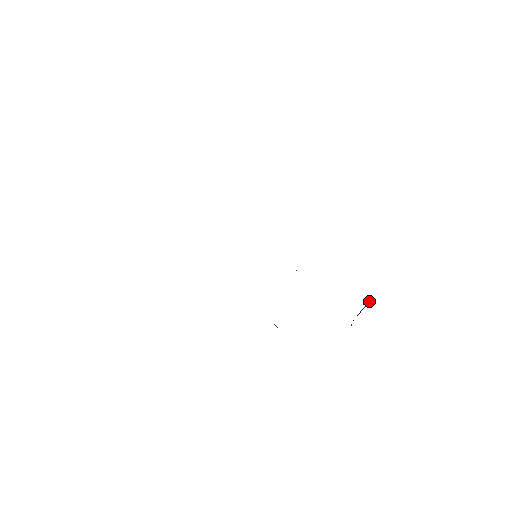
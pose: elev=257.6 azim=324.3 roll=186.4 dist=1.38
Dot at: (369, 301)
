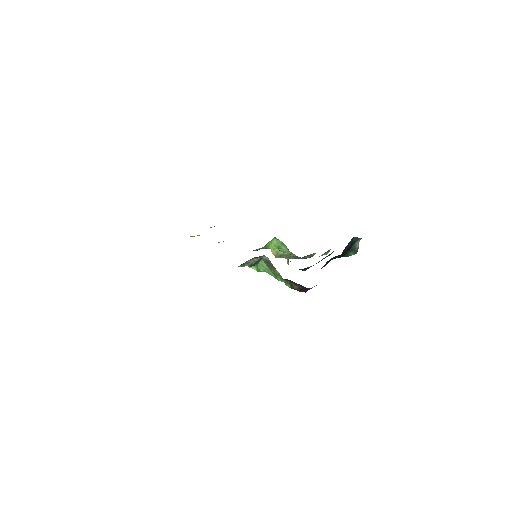
Dot at: (354, 247)
